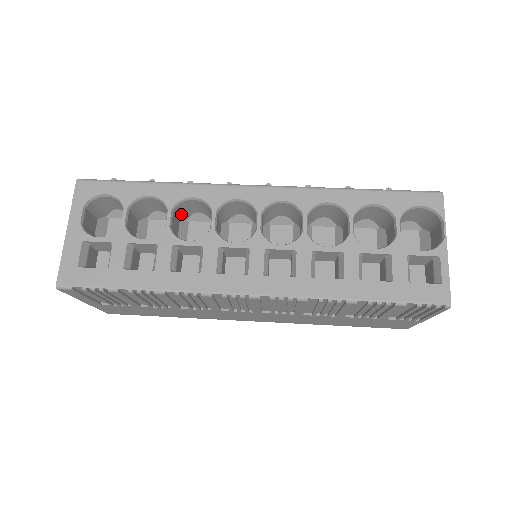
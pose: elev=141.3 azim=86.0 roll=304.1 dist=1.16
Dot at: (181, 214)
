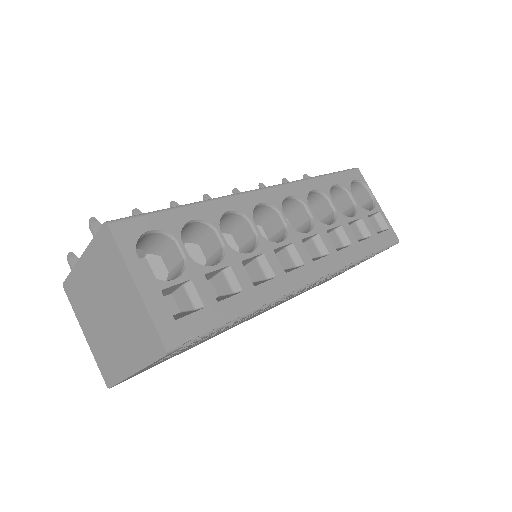
Dot at: occluded
